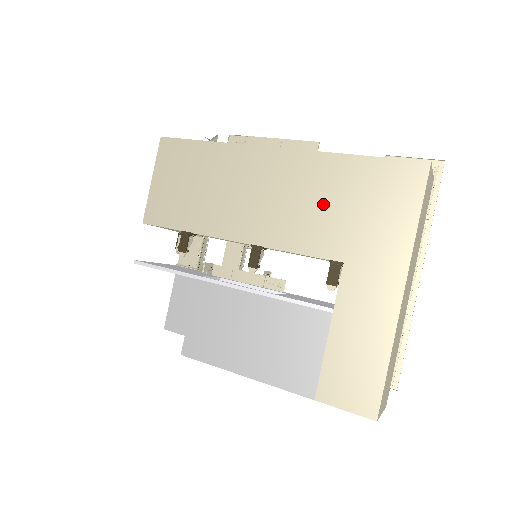
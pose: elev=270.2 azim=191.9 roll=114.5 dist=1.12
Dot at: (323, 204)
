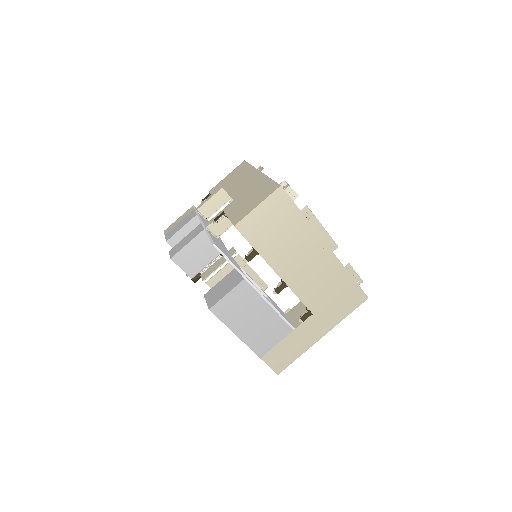
Dot at: (325, 286)
